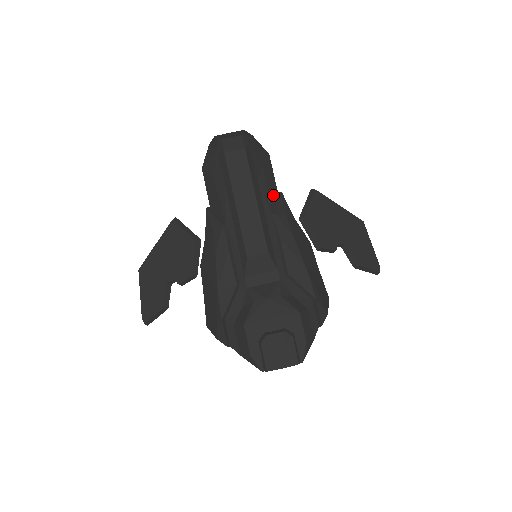
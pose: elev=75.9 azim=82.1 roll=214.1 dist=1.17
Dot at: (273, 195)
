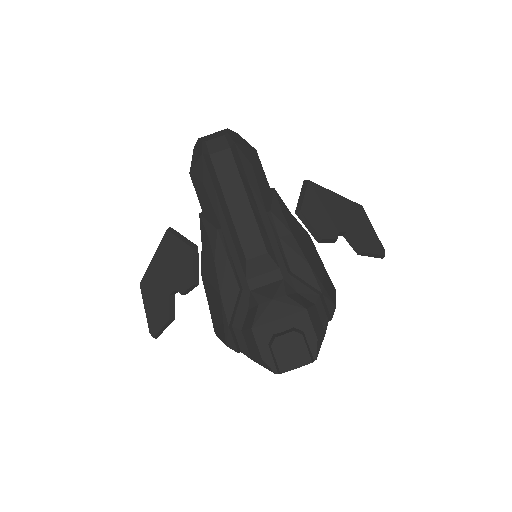
Dot at: (265, 192)
